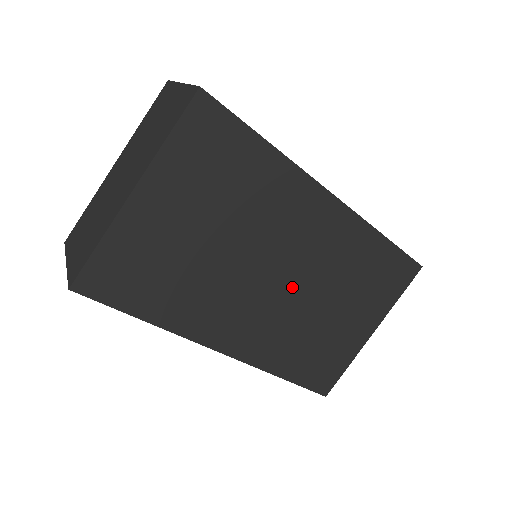
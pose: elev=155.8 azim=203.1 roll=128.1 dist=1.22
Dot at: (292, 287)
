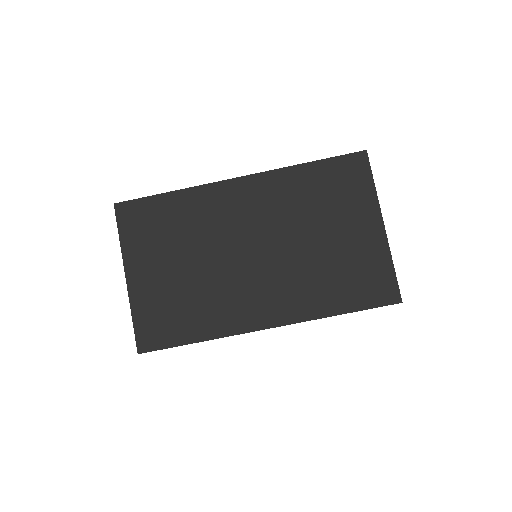
Dot at: (272, 249)
